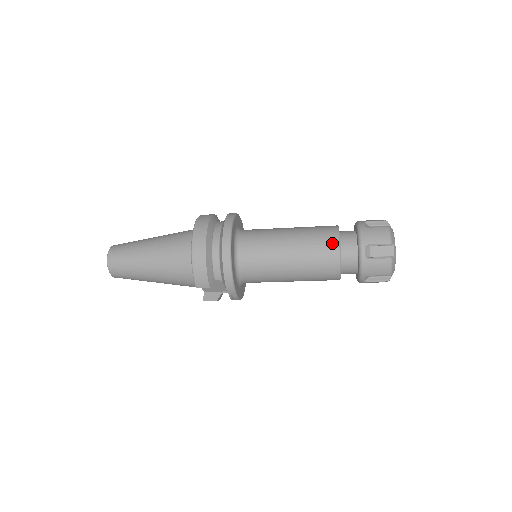
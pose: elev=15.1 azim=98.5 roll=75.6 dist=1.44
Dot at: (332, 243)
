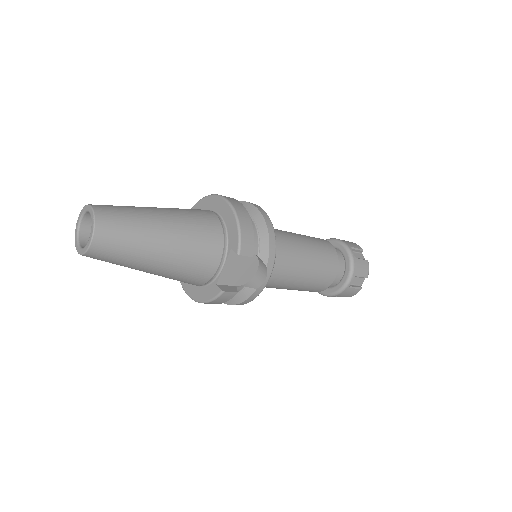
Dot at: (327, 243)
